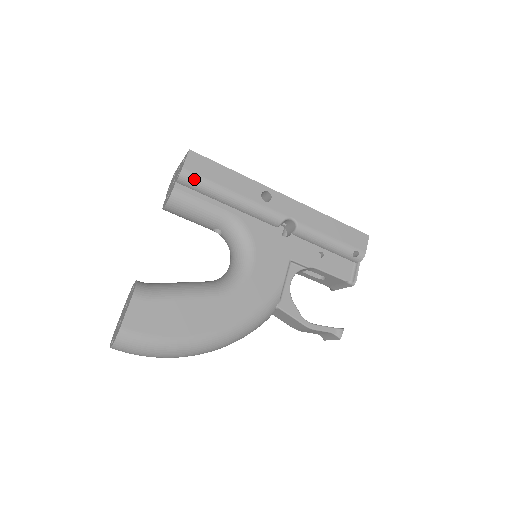
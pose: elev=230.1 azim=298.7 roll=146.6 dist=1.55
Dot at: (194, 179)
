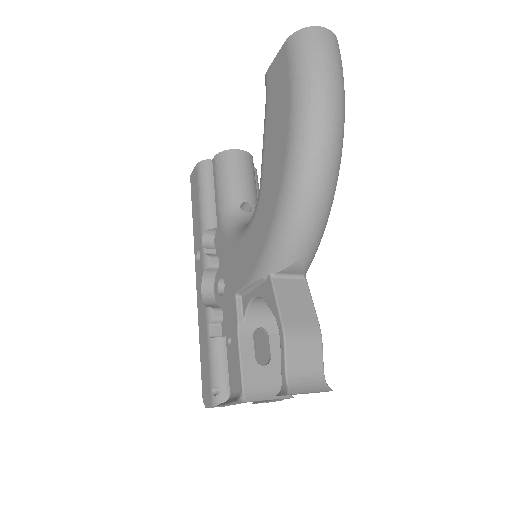
Dot at: (258, 183)
